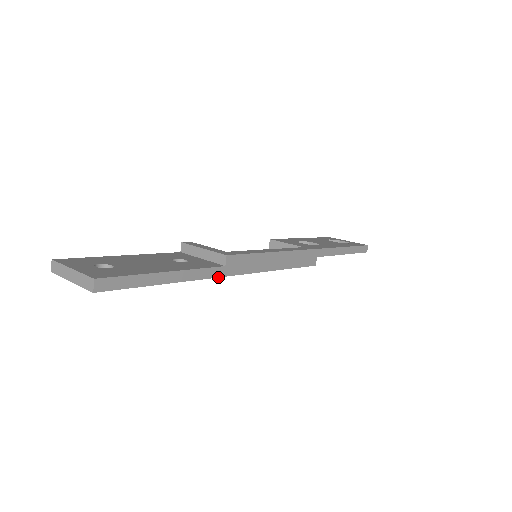
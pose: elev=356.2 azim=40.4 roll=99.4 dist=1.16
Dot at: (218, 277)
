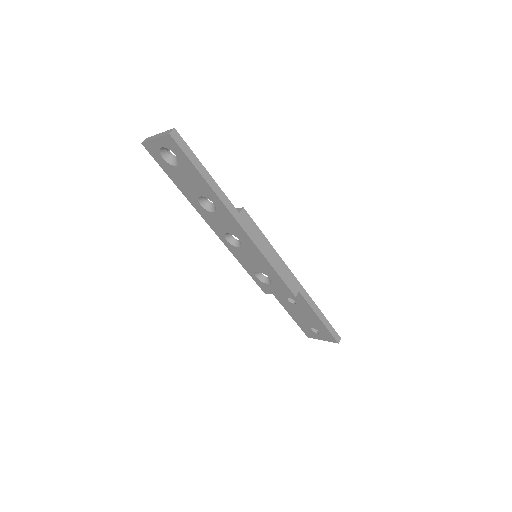
Dot at: (232, 214)
